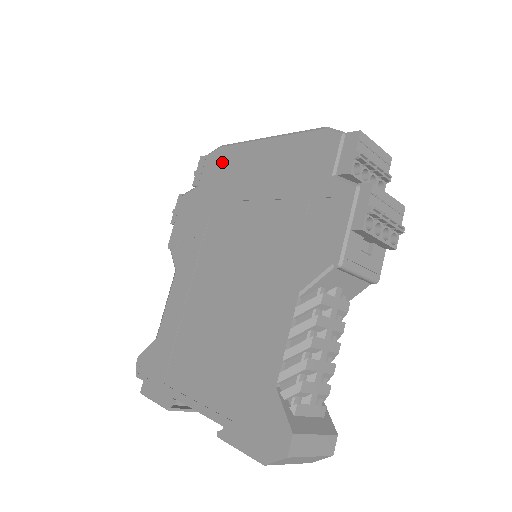
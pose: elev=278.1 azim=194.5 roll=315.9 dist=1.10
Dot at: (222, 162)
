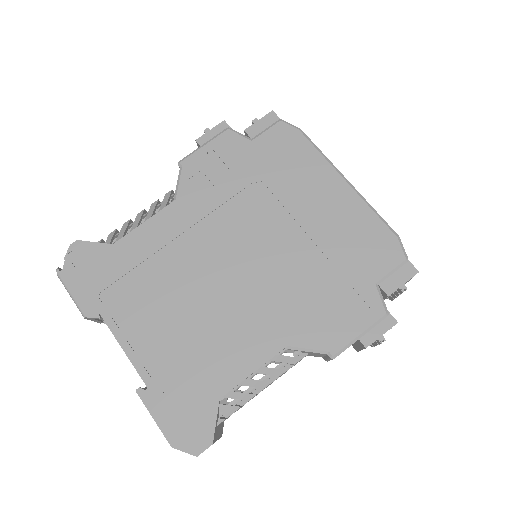
Dot at: (292, 149)
